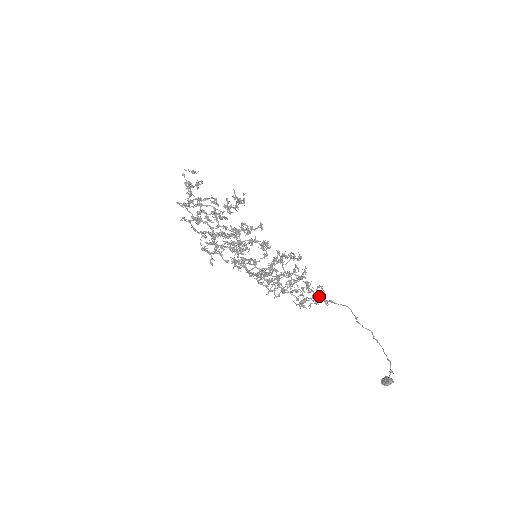
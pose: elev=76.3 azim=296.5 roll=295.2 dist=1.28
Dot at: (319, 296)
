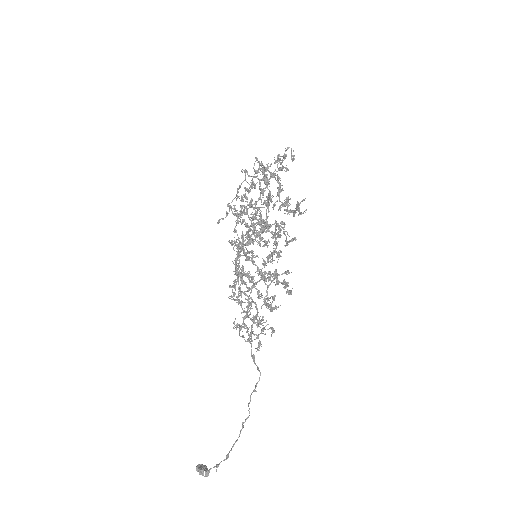
Dot at: occluded
